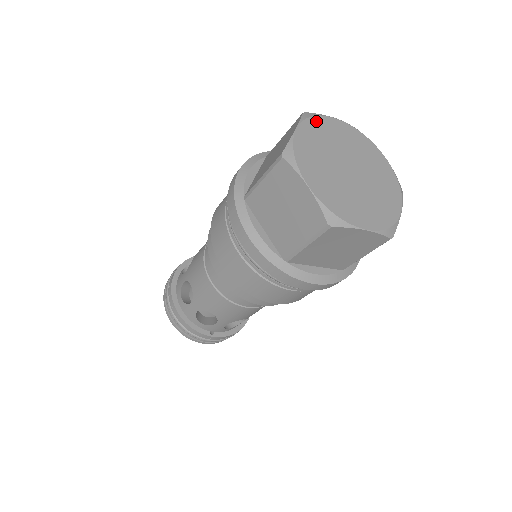
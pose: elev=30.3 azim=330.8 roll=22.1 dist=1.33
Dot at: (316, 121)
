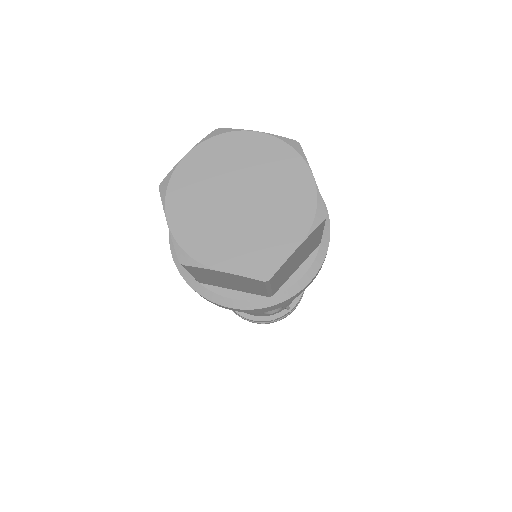
Dot at: (174, 186)
